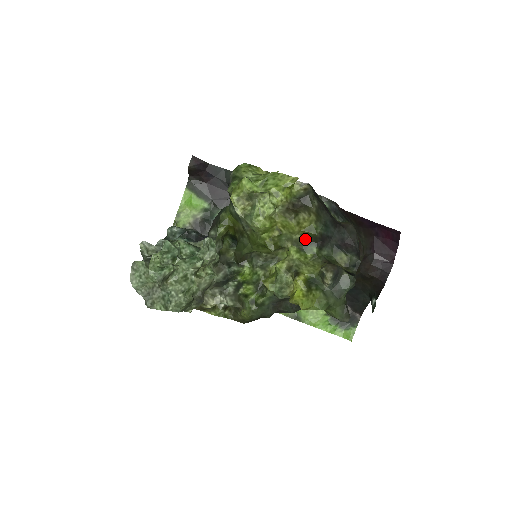
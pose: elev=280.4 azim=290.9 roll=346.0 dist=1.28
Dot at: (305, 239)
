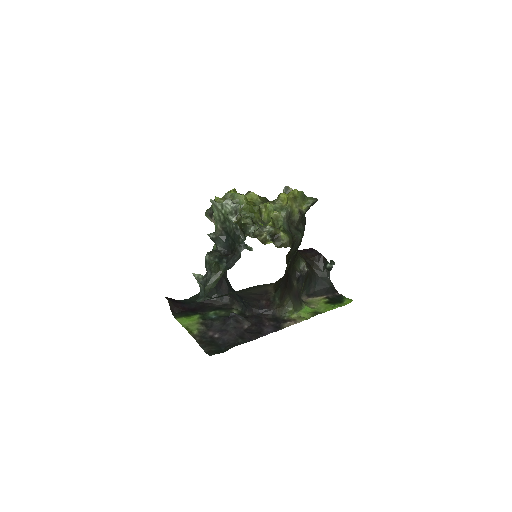
Dot at: occluded
